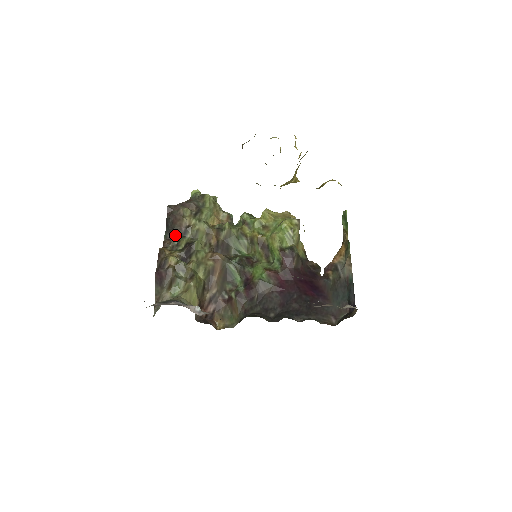
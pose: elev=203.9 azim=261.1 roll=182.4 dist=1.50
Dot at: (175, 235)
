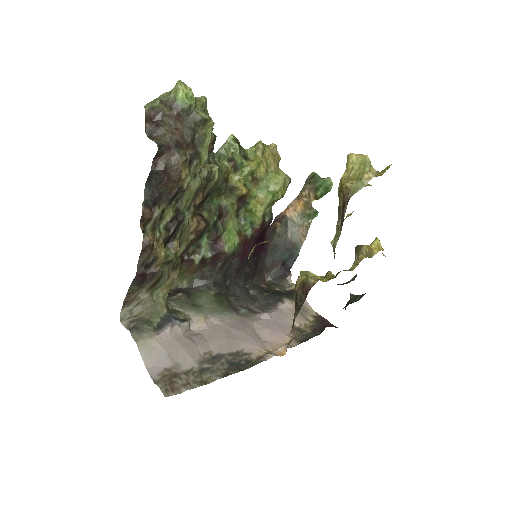
Dot at: (159, 200)
